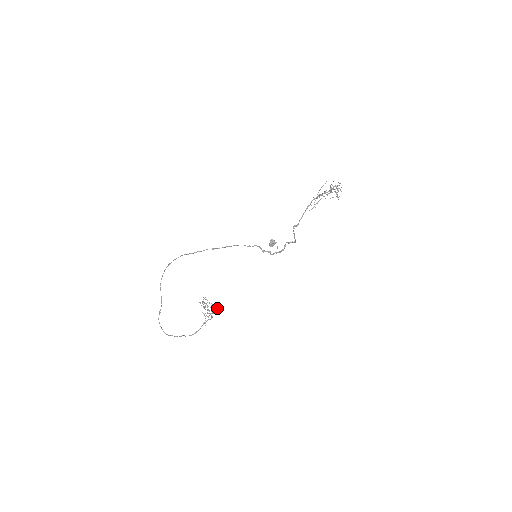
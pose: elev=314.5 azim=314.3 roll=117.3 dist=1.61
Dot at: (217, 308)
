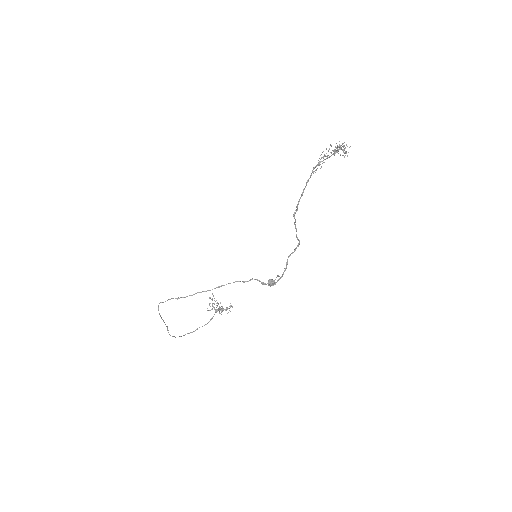
Dot at: (226, 309)
